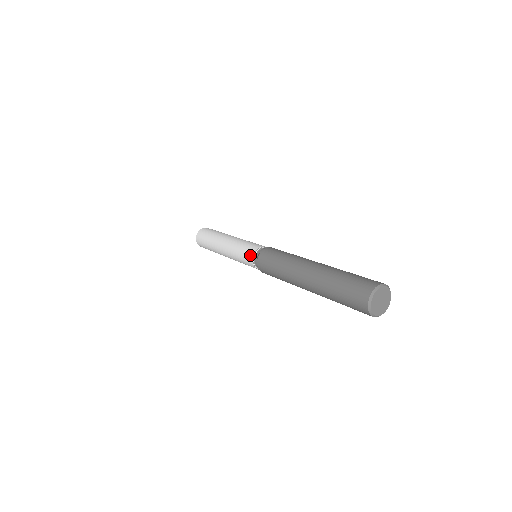
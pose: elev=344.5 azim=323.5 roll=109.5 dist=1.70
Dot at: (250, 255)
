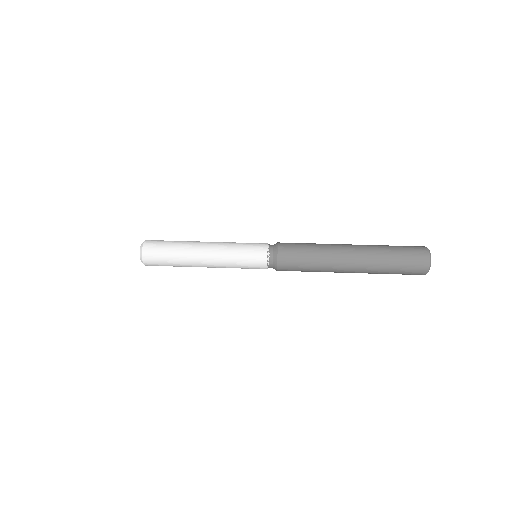
Dot at: occluded
